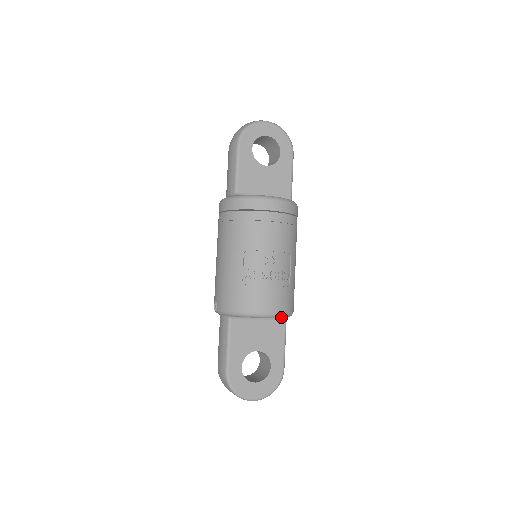
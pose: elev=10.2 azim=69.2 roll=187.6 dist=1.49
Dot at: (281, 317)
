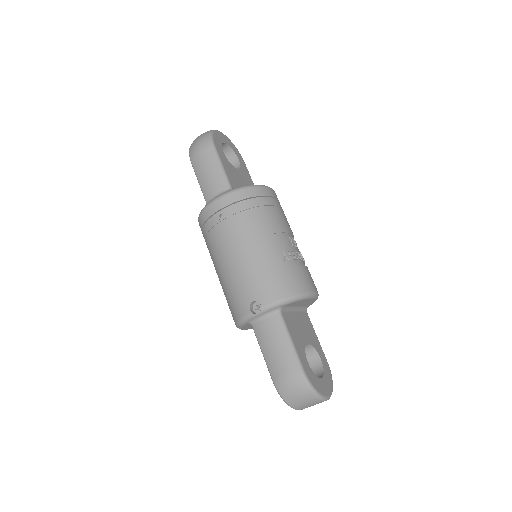
Dot at: occluded
